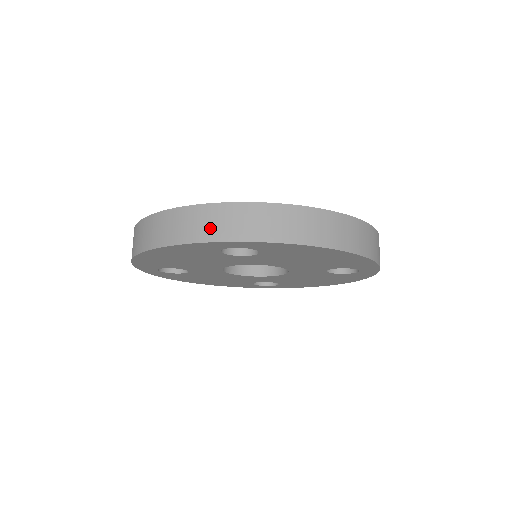
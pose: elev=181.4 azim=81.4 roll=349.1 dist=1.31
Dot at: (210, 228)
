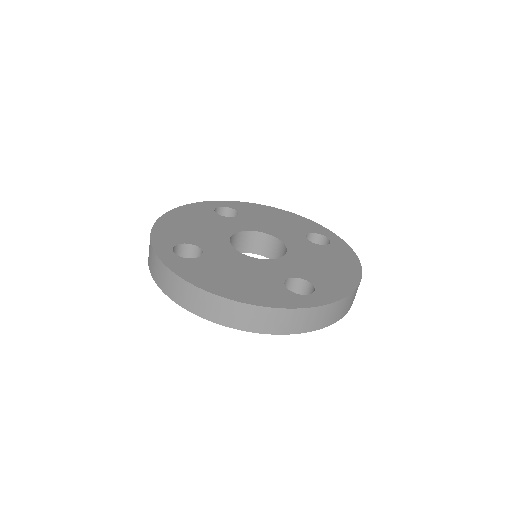
Dot at: (299, 325)
